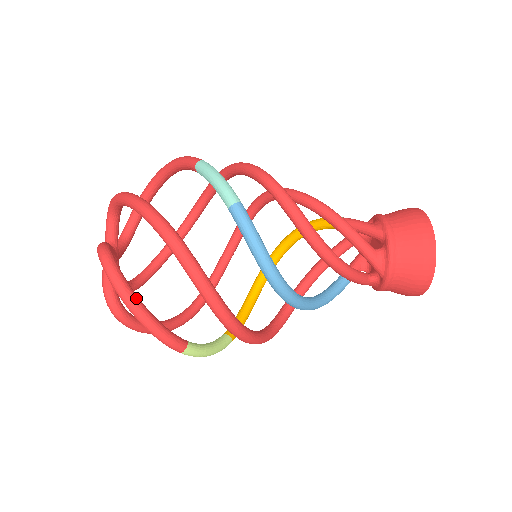
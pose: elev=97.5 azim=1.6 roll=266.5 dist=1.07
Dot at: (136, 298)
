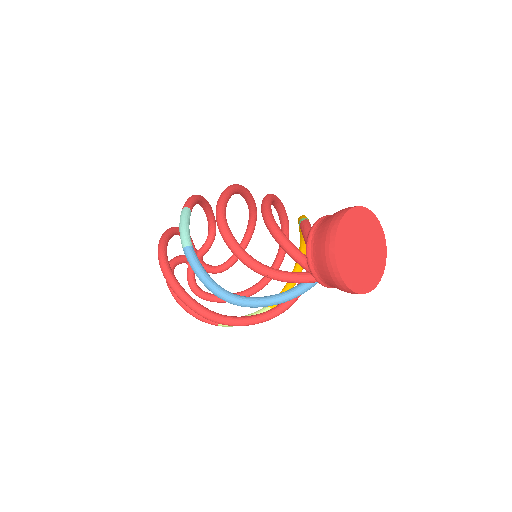
Dot at: occluded
